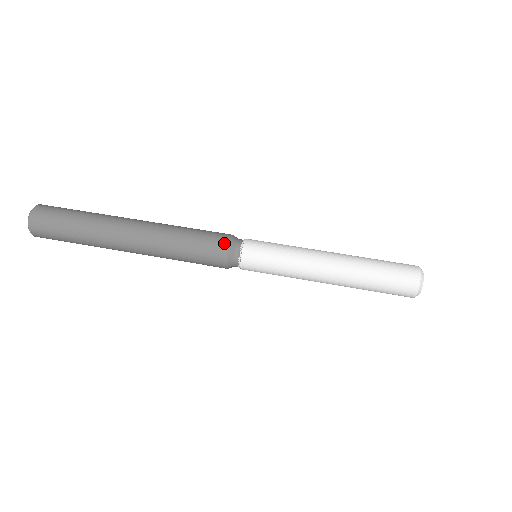
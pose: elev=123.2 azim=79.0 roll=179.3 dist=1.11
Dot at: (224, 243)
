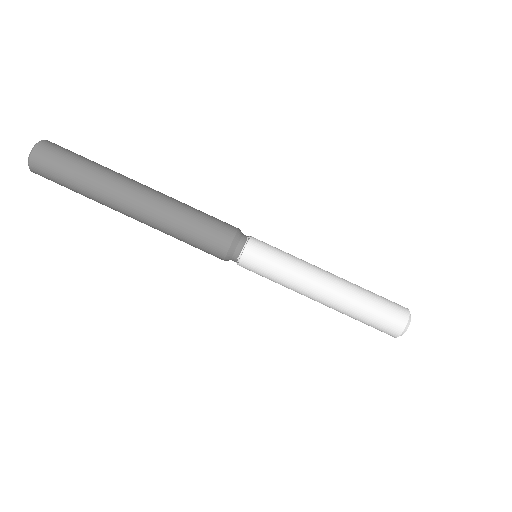
Dot at: (222, 252)
